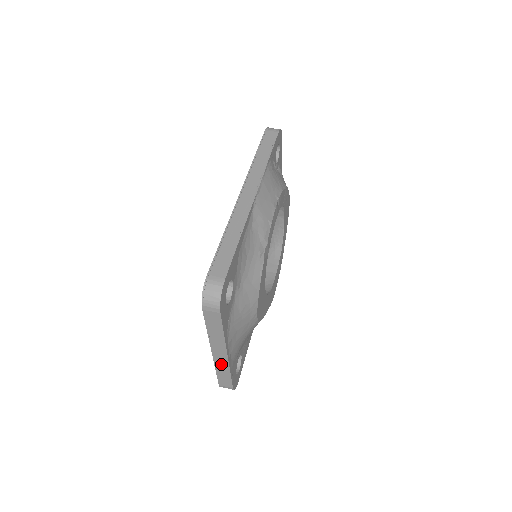
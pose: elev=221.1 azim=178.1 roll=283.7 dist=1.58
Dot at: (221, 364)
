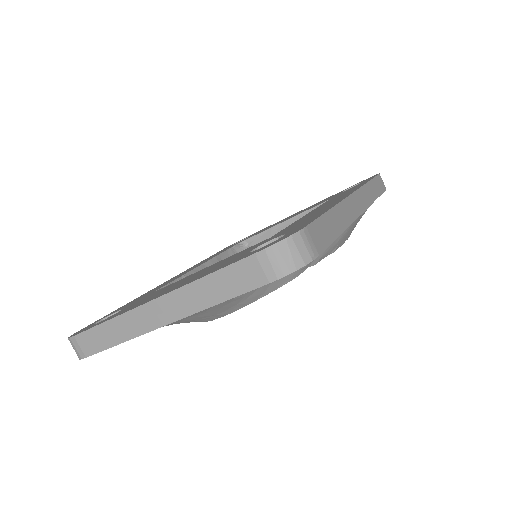
Dot at: (132, 323)
